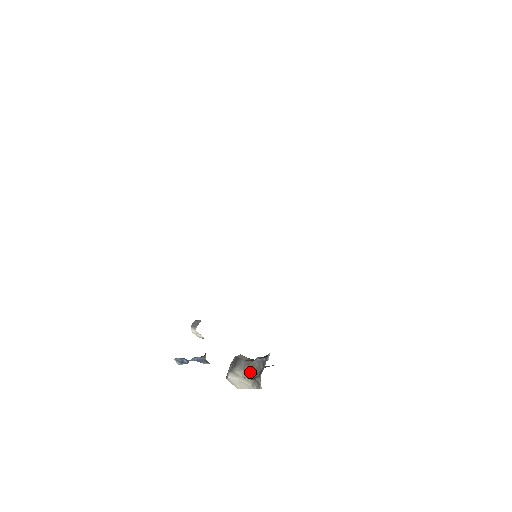
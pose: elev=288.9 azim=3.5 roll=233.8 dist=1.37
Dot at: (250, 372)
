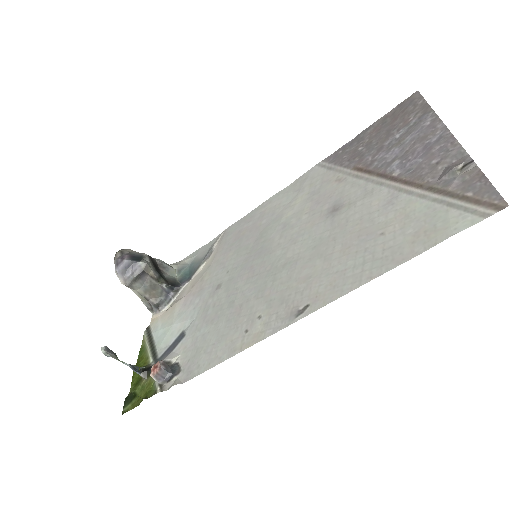
Dot at: (149, 292)
